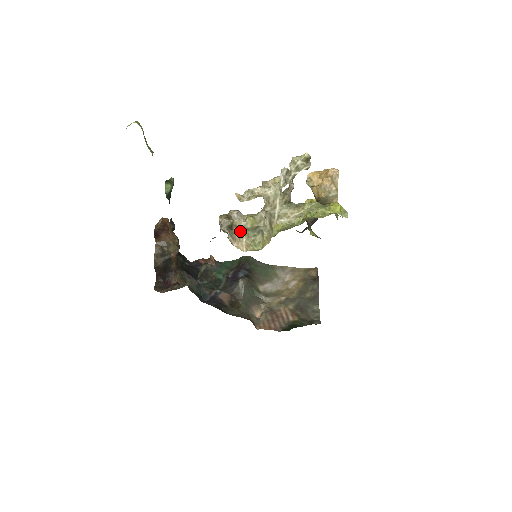
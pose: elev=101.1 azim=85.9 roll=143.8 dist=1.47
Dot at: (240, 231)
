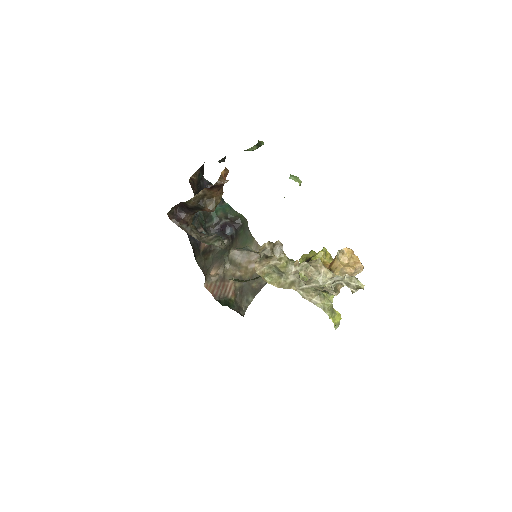
Dot at: (269, 262)
